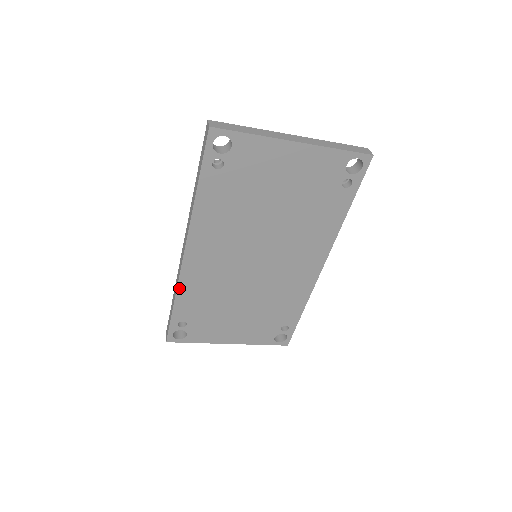
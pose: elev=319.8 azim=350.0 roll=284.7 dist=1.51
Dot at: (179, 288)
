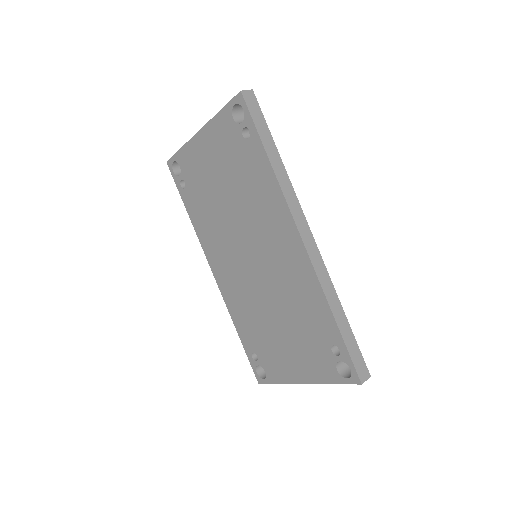
Dot at: (230, 312)
